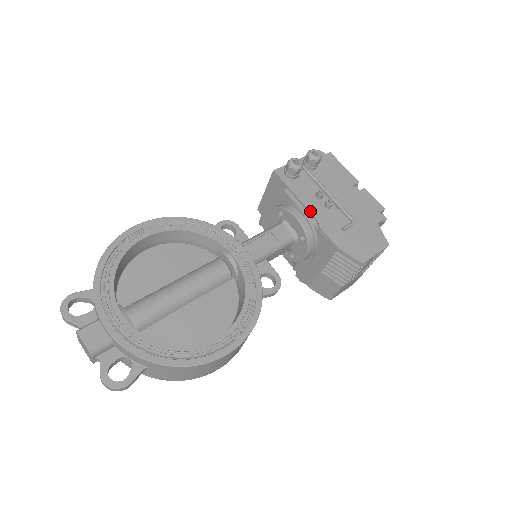
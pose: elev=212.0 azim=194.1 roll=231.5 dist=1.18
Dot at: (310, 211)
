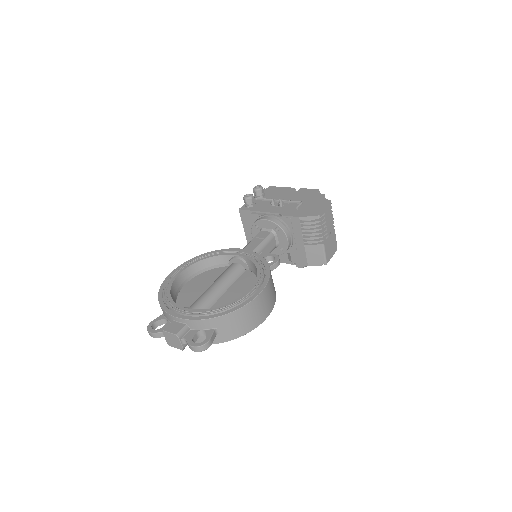
Dot at: (272, 212)
